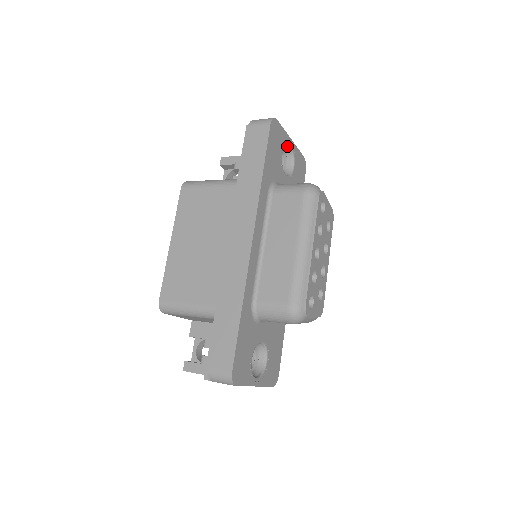
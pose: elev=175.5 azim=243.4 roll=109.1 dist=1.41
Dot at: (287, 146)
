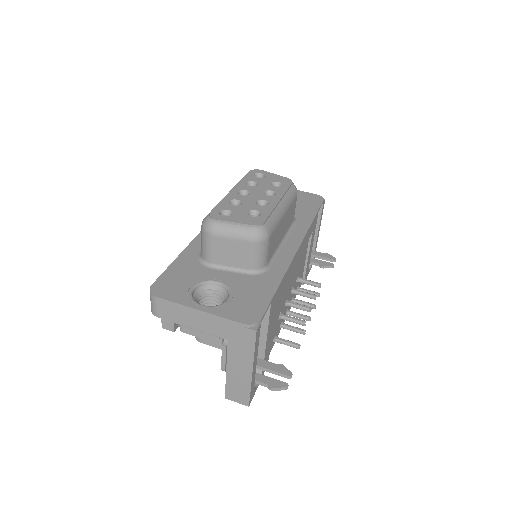
Dot at: occluded
